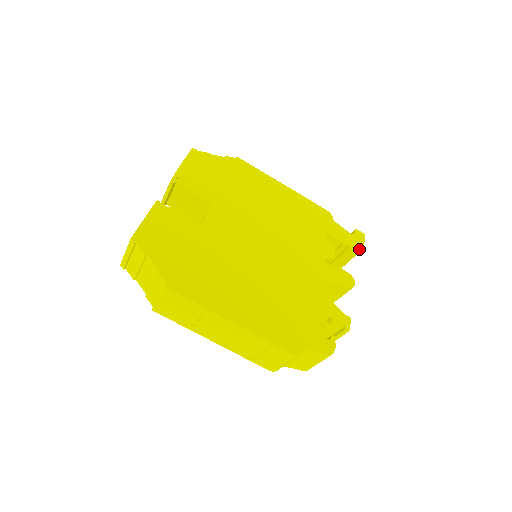
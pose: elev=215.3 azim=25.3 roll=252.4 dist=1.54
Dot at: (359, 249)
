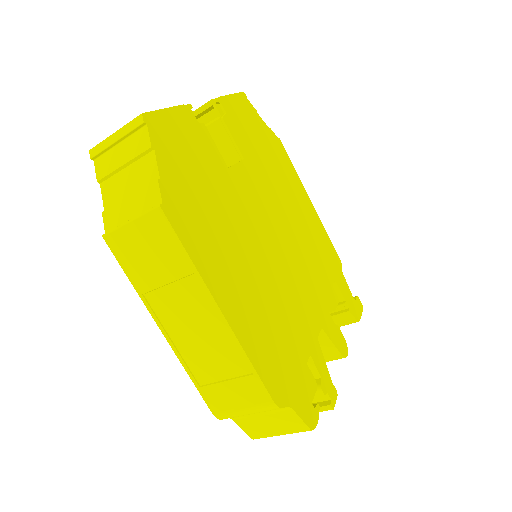
Dot at: (357, 319)
